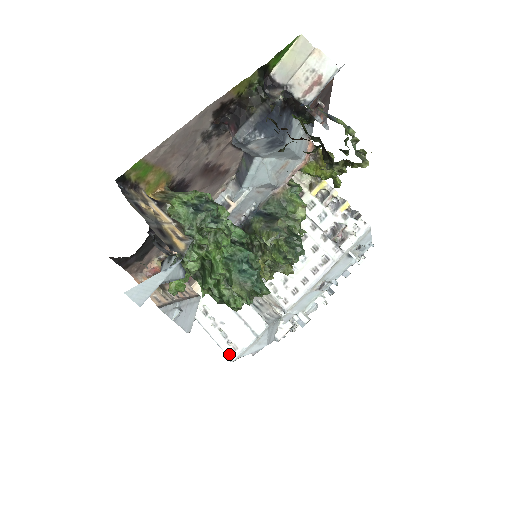
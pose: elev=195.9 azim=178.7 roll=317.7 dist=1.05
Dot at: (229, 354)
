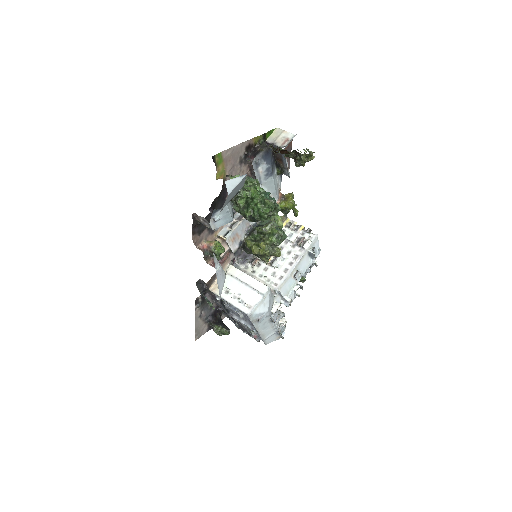
Dot at: (246, 311)
